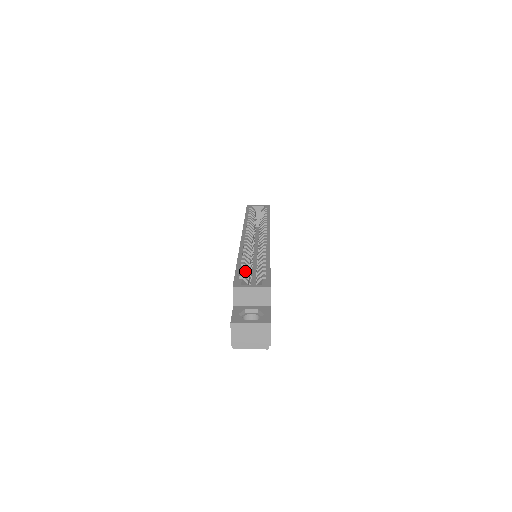
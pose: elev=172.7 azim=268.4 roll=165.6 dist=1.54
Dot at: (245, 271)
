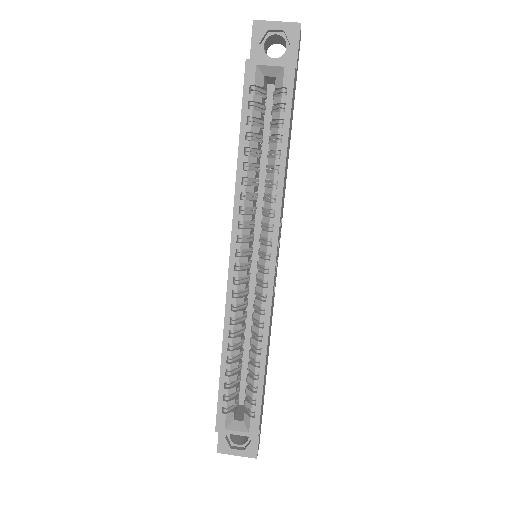
Dot at: (231, 380)
